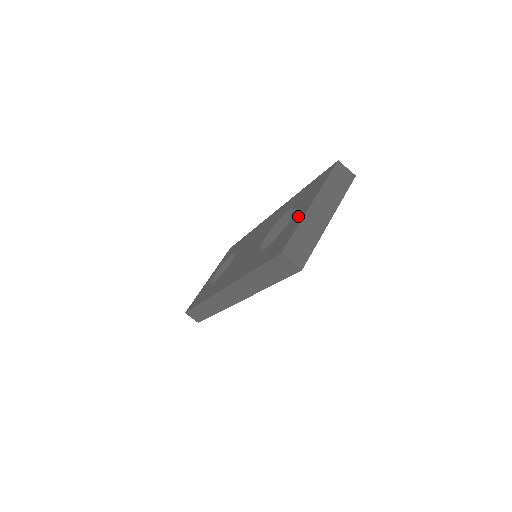
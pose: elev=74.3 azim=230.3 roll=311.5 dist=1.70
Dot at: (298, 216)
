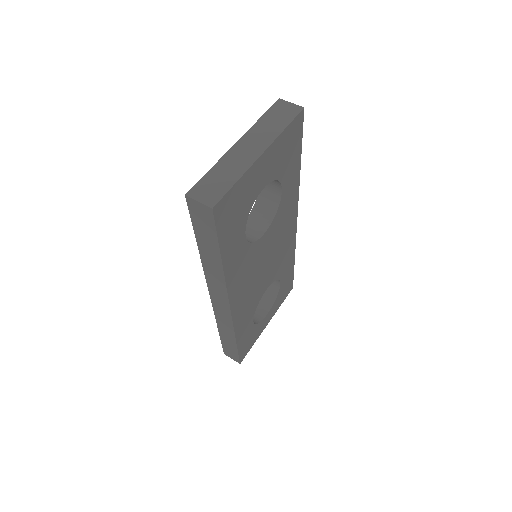
Dot at: occluded
